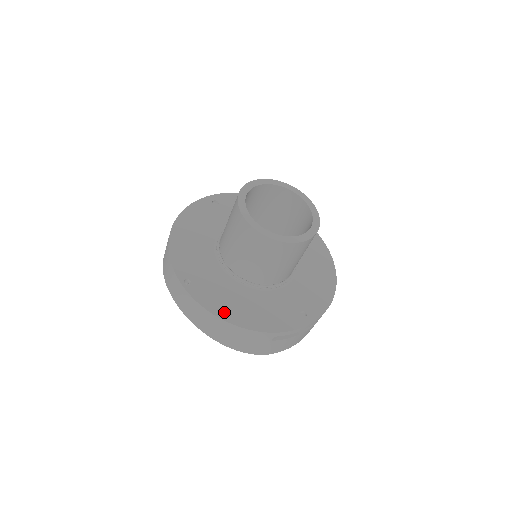
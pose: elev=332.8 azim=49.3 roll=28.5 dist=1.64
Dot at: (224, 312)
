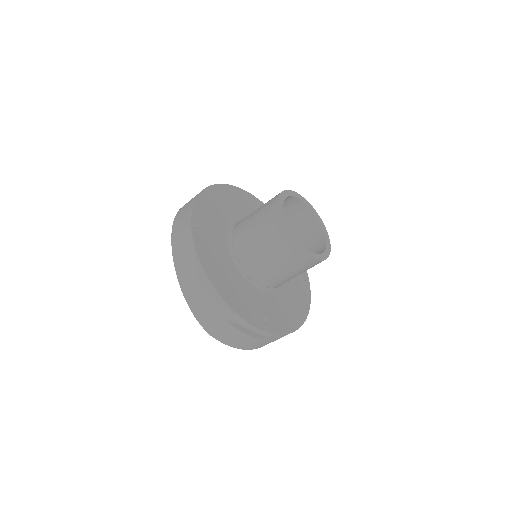
Dot at: (209, 267)
